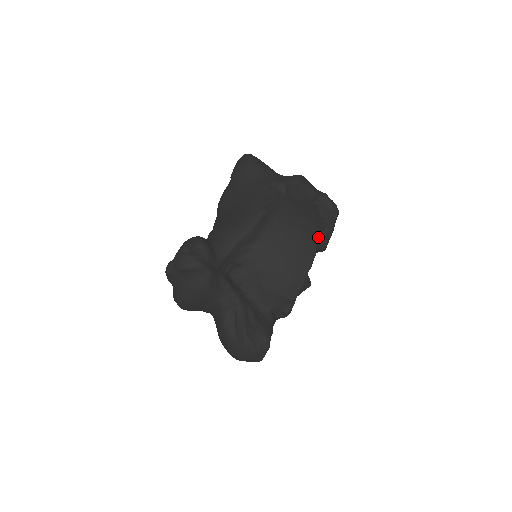
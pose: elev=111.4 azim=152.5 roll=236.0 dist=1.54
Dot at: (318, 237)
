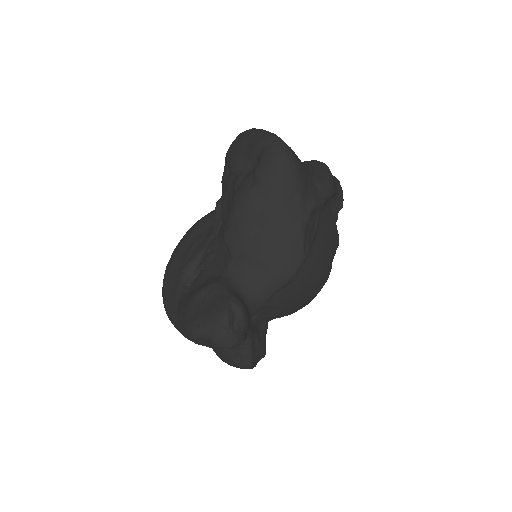
Dot at: occluded
